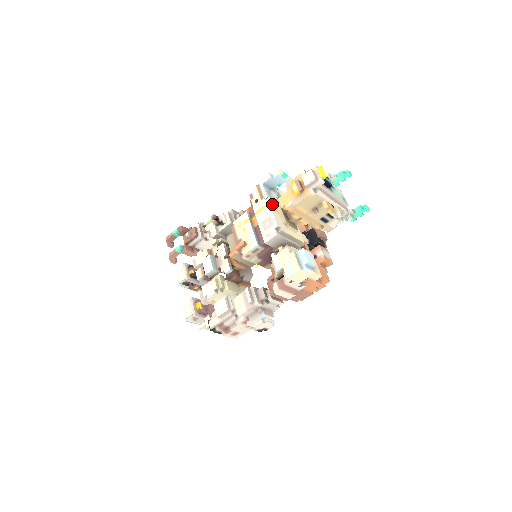
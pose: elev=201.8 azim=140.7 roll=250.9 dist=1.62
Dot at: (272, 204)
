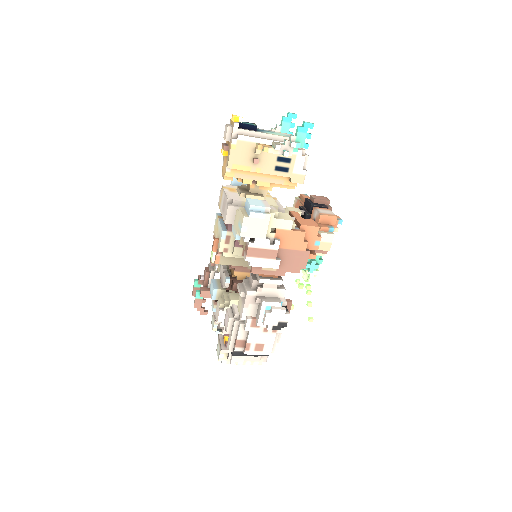
Dot at: (228, 188)
